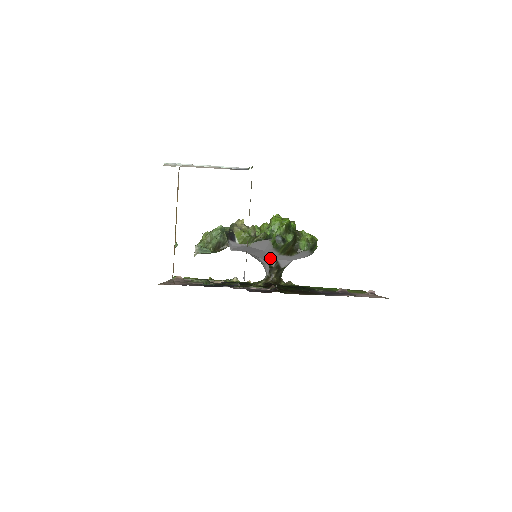
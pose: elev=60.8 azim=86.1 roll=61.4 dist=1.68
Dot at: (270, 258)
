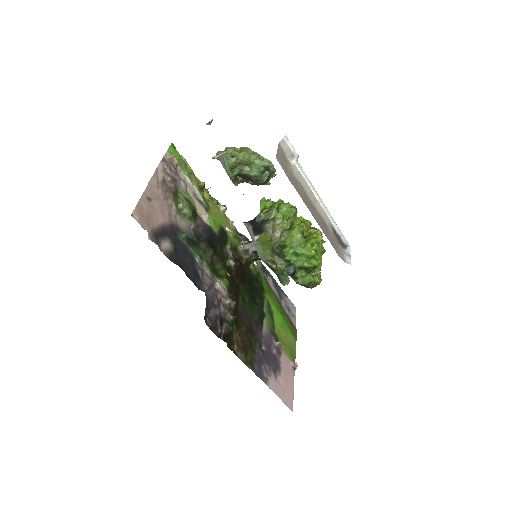
Dot at: occluded
